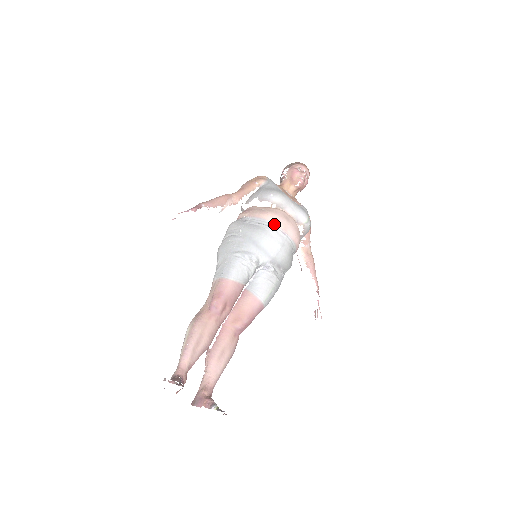
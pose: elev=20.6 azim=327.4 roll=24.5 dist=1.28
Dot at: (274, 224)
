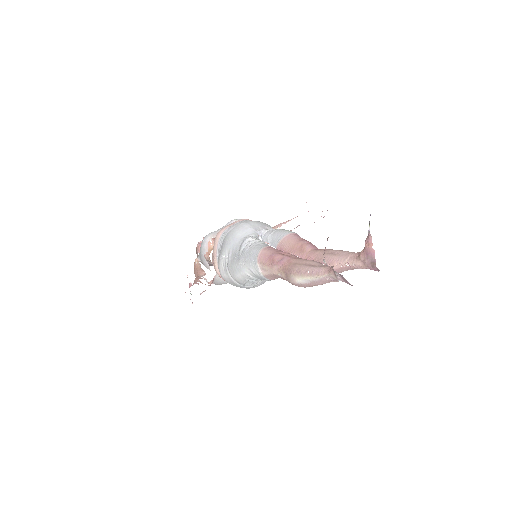
Dot at: (225, 231)
